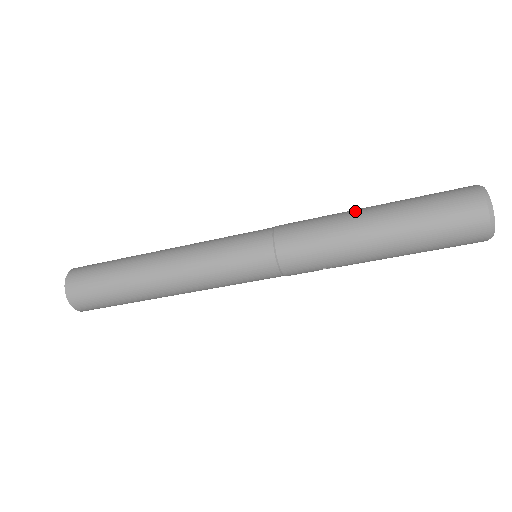
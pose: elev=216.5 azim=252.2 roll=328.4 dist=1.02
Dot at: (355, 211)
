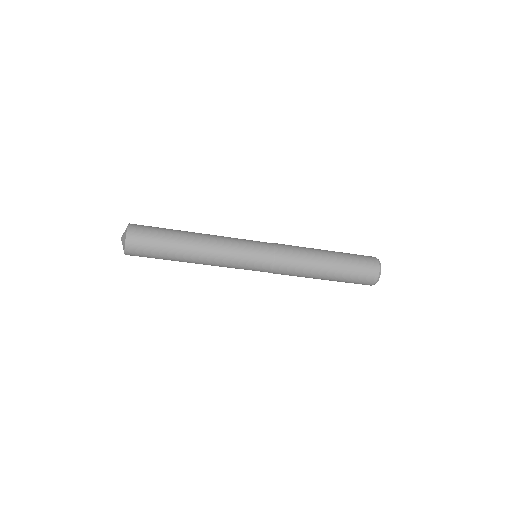
Dot at: (320, 263)
